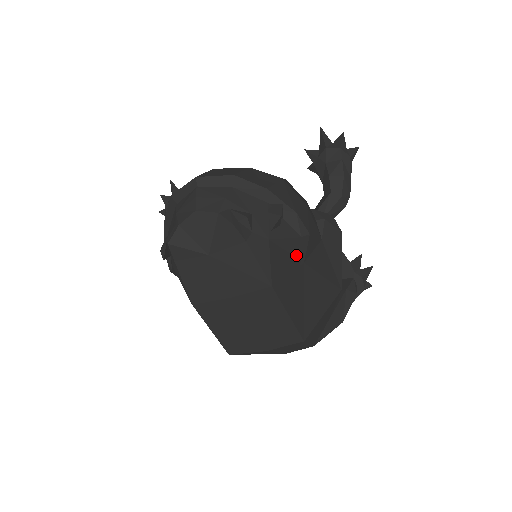
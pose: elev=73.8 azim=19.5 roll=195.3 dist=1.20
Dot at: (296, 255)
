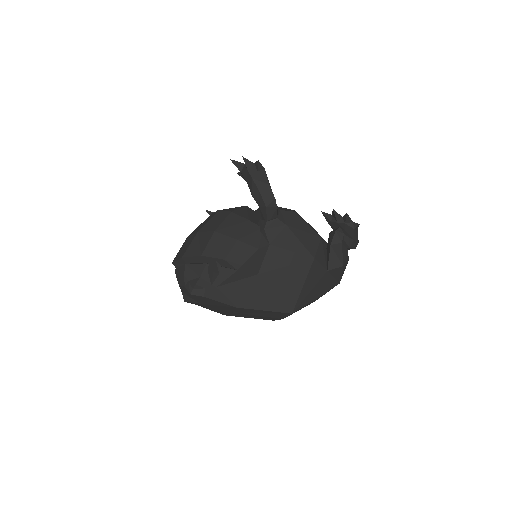
Dot at: (246, 277)
